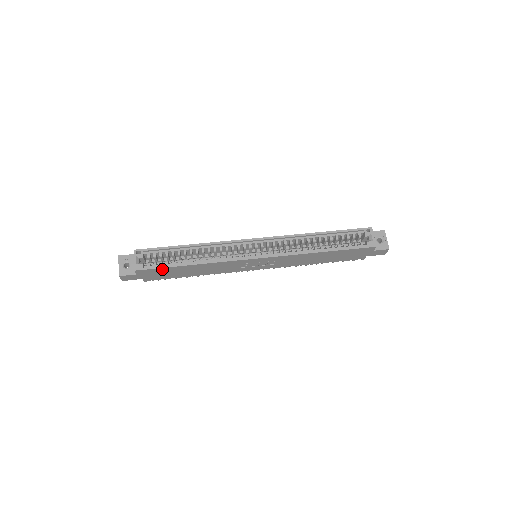
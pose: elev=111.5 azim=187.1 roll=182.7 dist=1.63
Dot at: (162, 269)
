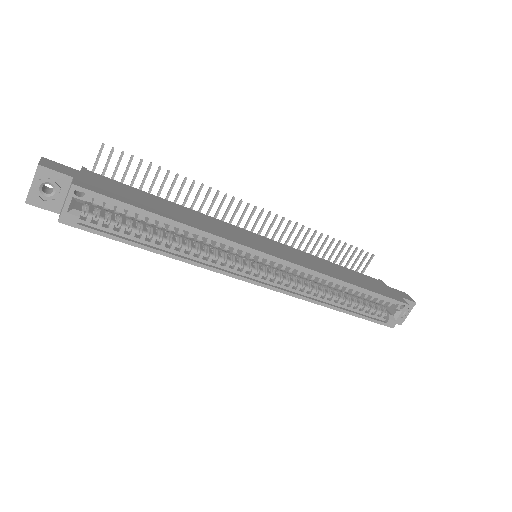
Dot at: (109, 234)
